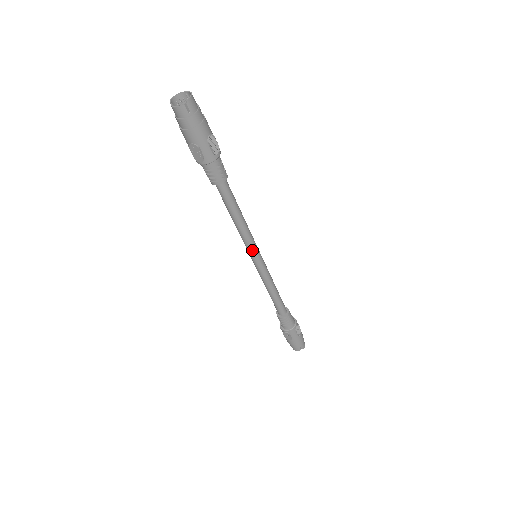
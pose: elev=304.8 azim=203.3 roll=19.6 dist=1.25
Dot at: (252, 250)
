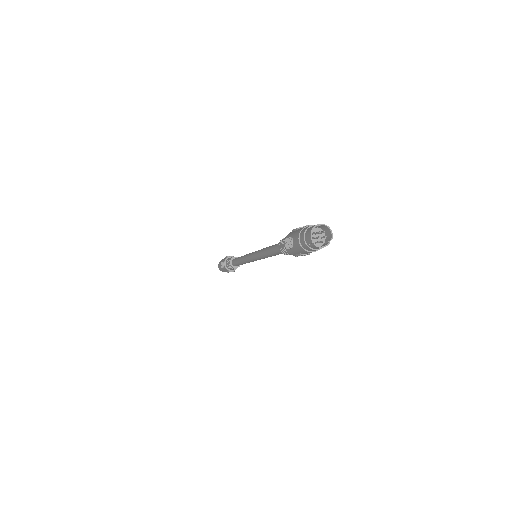
Dot at: occluded
